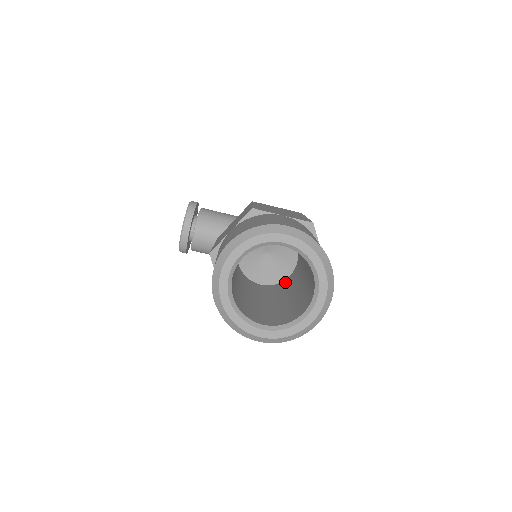
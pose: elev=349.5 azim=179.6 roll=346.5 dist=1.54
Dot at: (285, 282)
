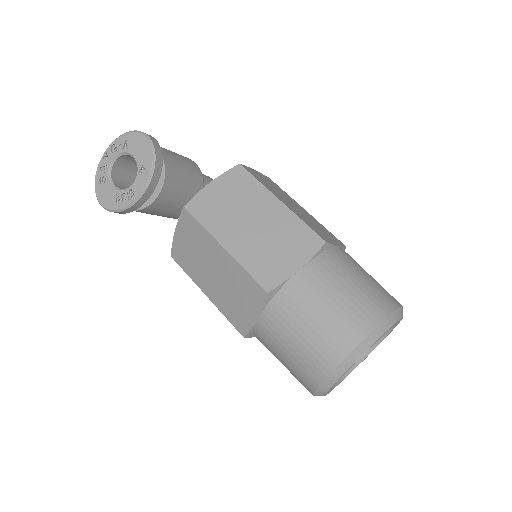
Dot at: occluded
